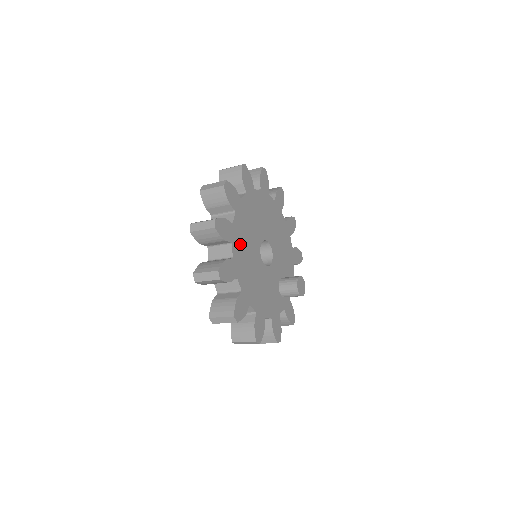
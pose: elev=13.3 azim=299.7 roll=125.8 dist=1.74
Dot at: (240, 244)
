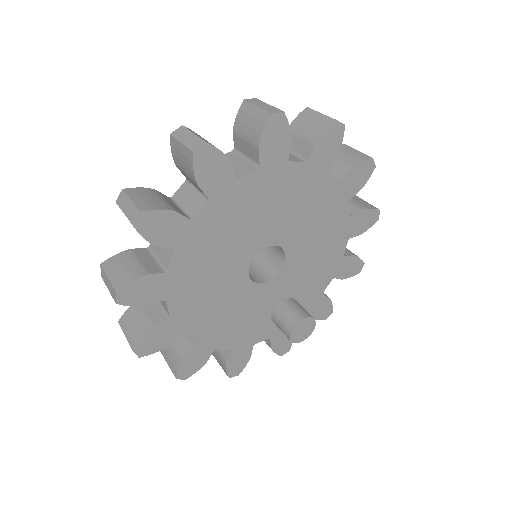
Dot at: (199, 251)
